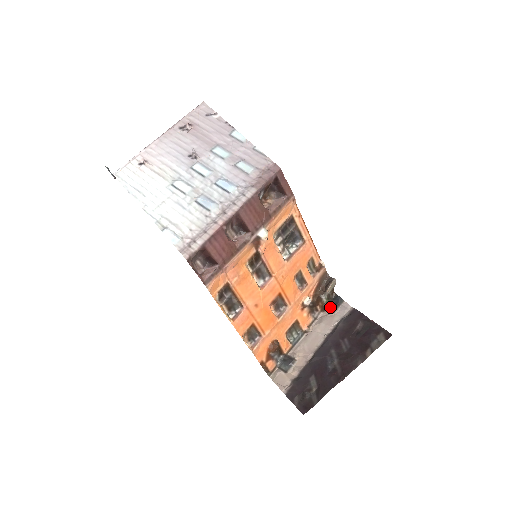
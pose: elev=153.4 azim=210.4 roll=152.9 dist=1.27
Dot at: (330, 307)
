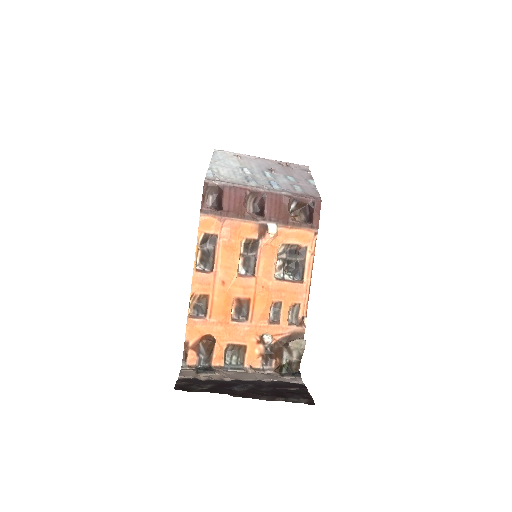
Dot at: (284, 371)
